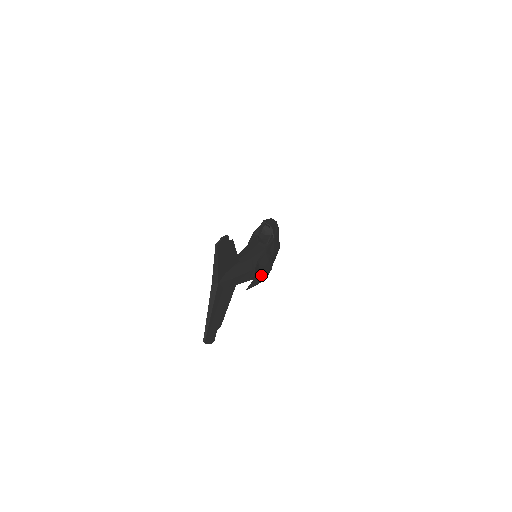
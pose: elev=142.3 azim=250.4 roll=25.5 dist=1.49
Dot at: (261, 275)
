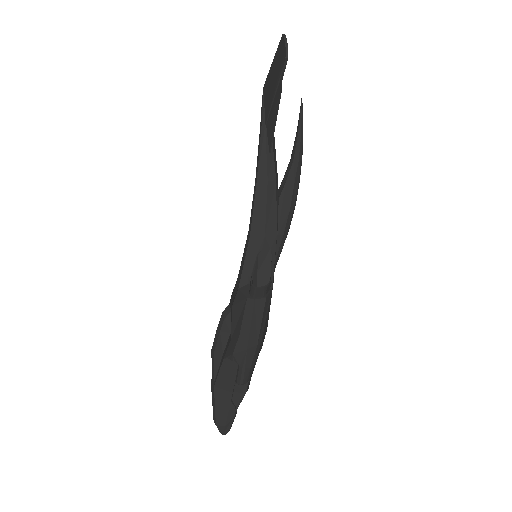
Dot at: occluded
